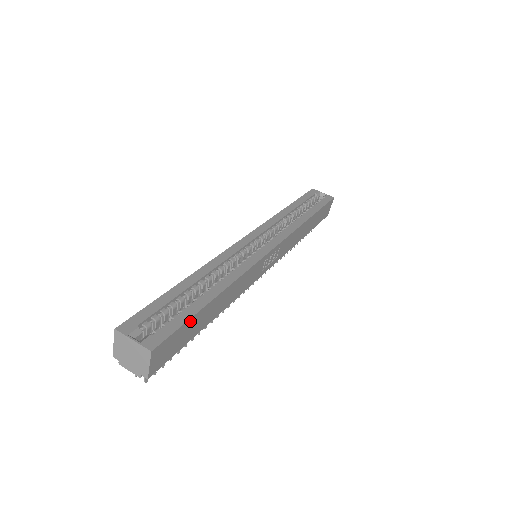
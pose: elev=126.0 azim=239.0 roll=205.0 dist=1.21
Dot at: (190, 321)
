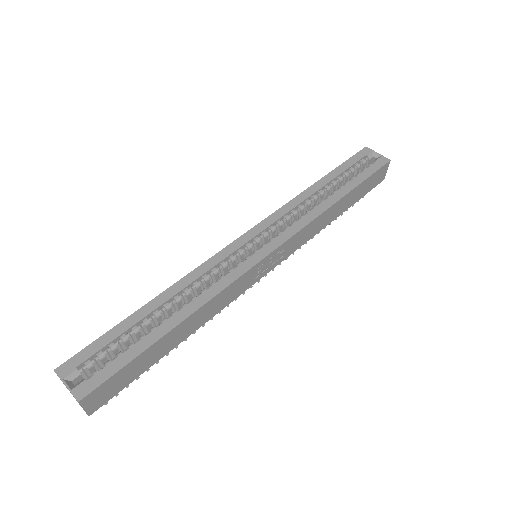
Dot at: (135, 361)
